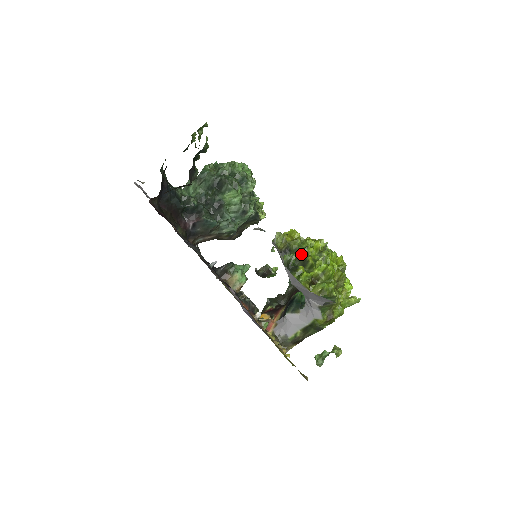
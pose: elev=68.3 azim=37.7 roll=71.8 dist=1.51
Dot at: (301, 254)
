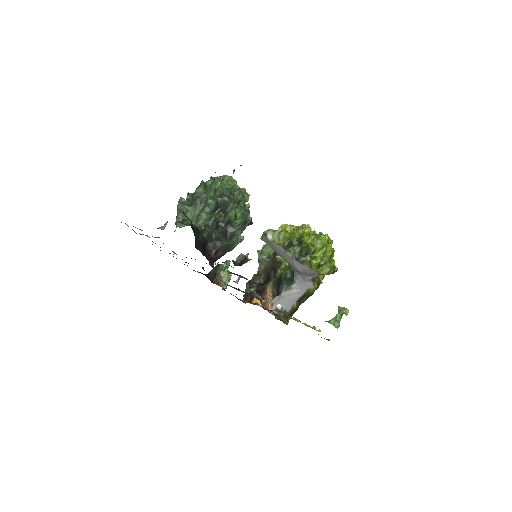
Dot at: (300, 244)
